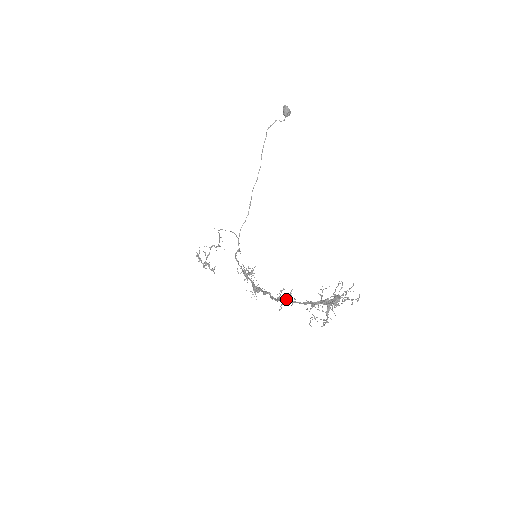
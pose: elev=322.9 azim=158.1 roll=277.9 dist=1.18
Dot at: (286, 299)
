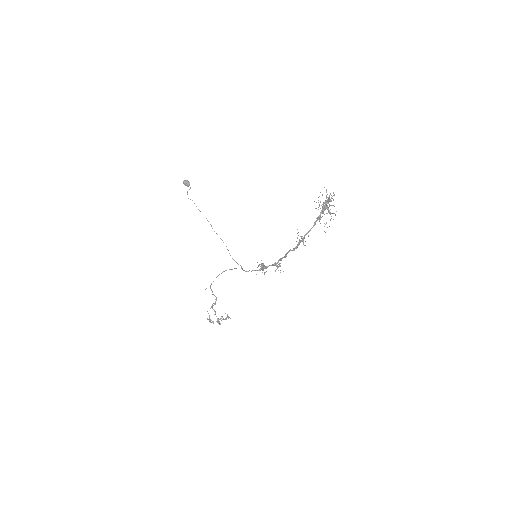
Dot at: occluded
